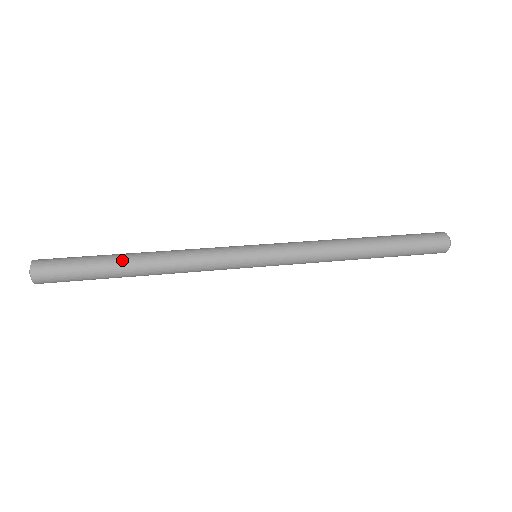
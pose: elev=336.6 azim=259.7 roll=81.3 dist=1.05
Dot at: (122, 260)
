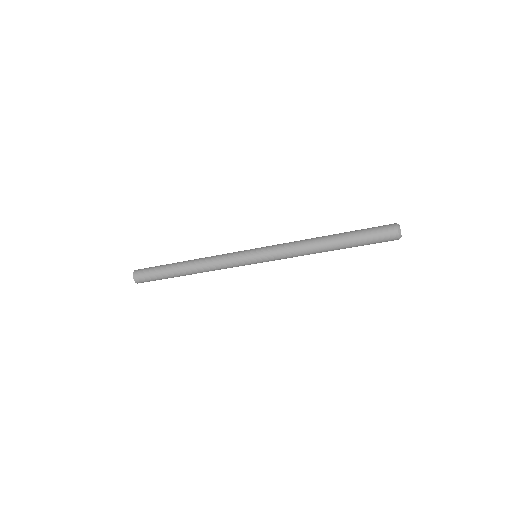
Dot at: (177, 264)
